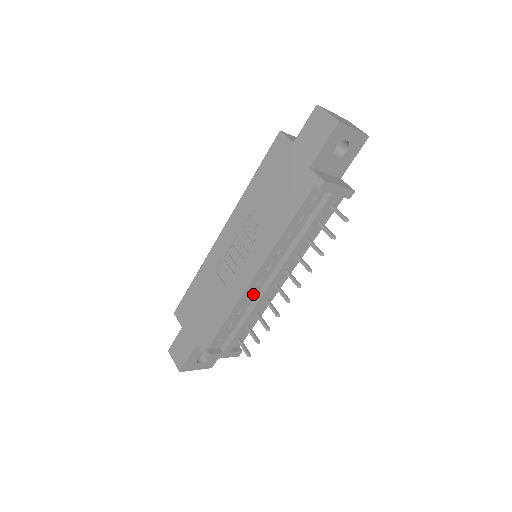
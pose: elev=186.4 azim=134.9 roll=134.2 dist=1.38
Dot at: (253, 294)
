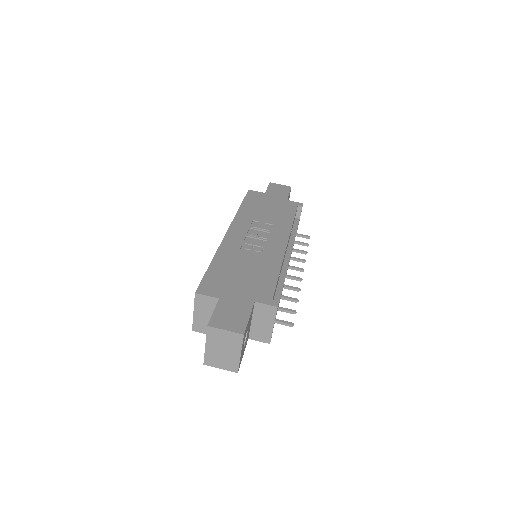
Dot at: occluded
